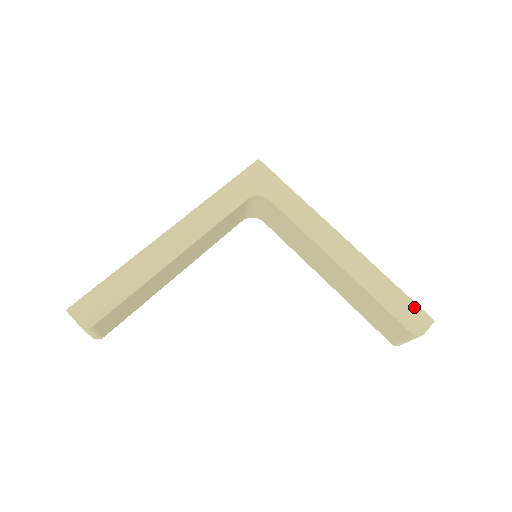
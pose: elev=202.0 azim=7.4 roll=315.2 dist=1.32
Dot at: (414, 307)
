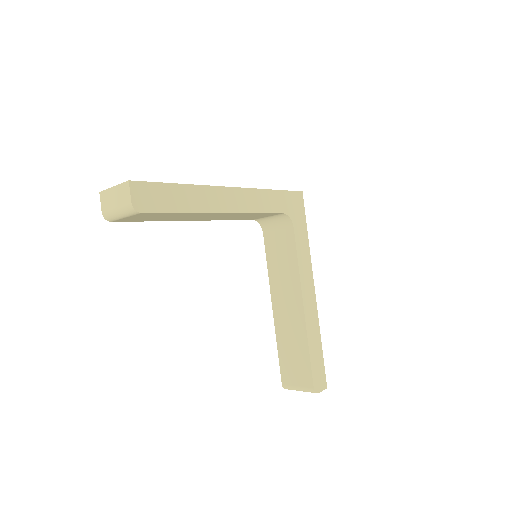
Dot at: (323, 370)
